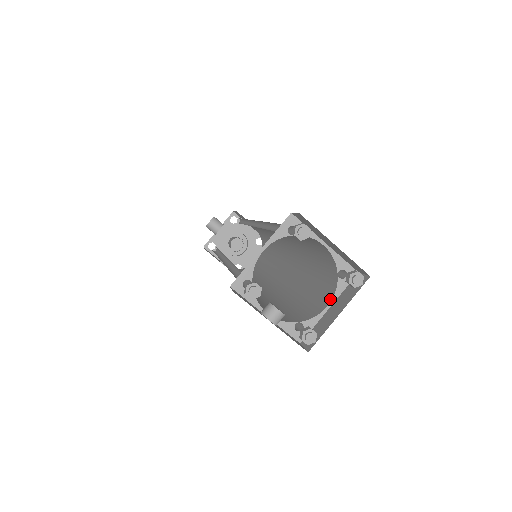
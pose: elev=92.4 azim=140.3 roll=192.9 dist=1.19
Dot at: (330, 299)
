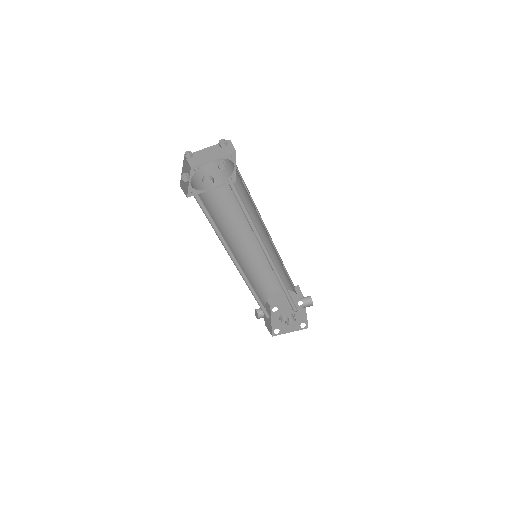
Dot at: (235, 166)
